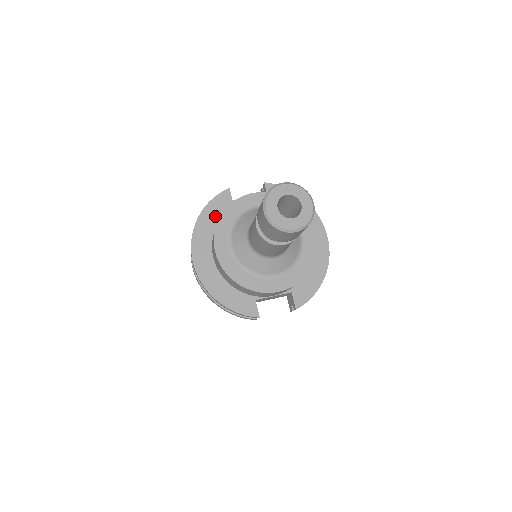
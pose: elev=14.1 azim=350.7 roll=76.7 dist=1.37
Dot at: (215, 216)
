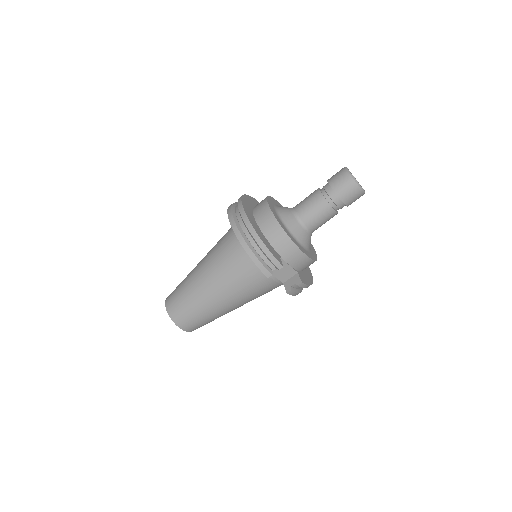
Dot at: (253, 203)
